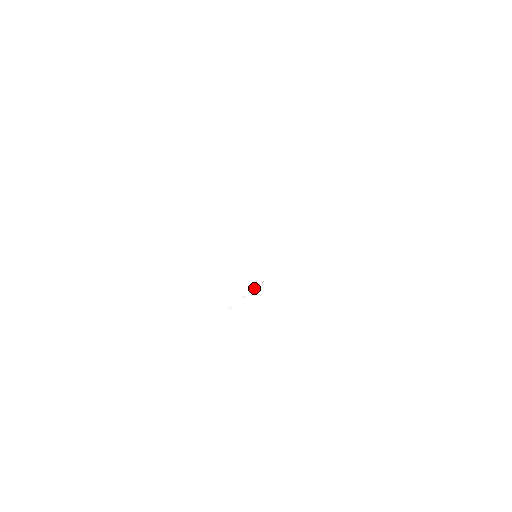
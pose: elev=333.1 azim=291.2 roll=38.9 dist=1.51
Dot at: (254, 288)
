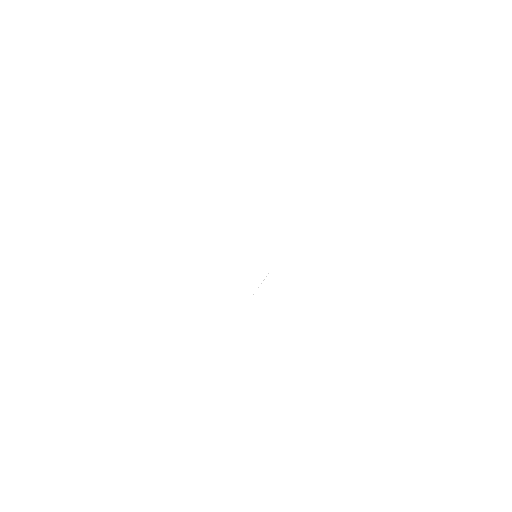
Dot at: occluded
